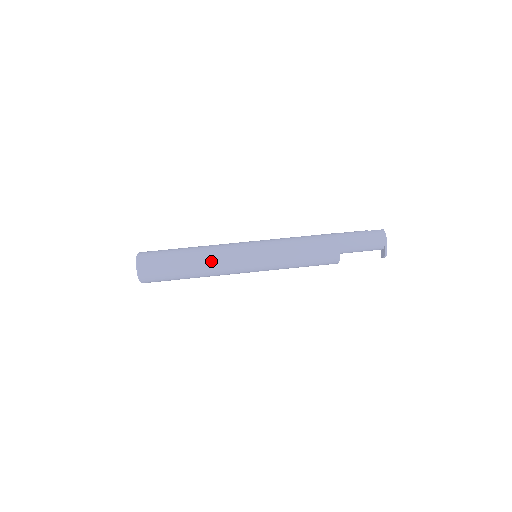
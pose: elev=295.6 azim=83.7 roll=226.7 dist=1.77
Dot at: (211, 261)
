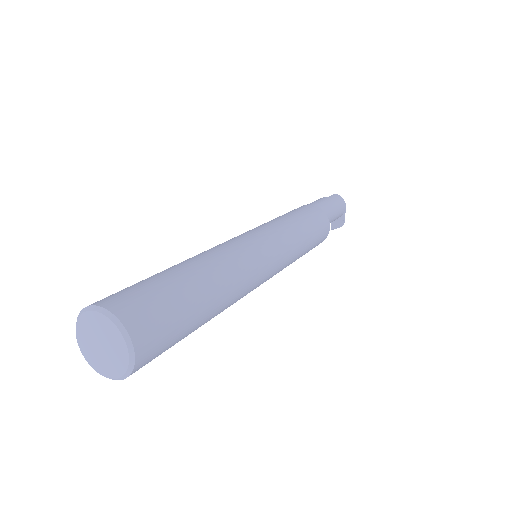
Dot at: (236, 278)
